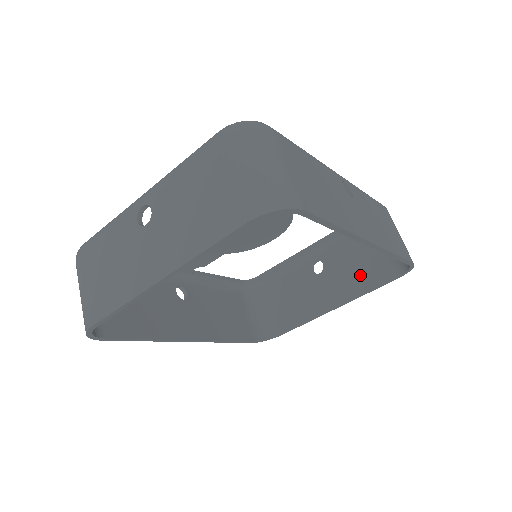
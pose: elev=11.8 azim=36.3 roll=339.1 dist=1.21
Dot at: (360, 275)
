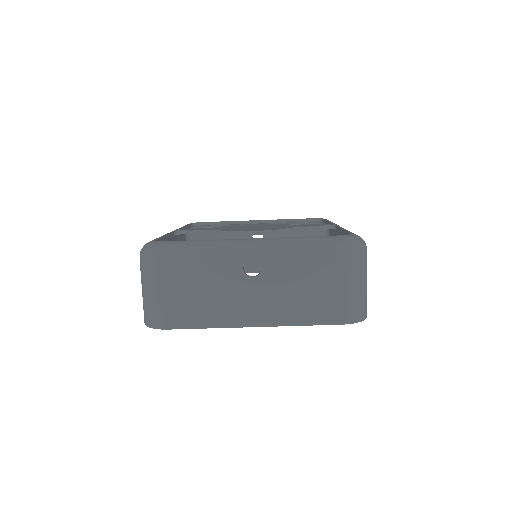
Dot at: occluded
